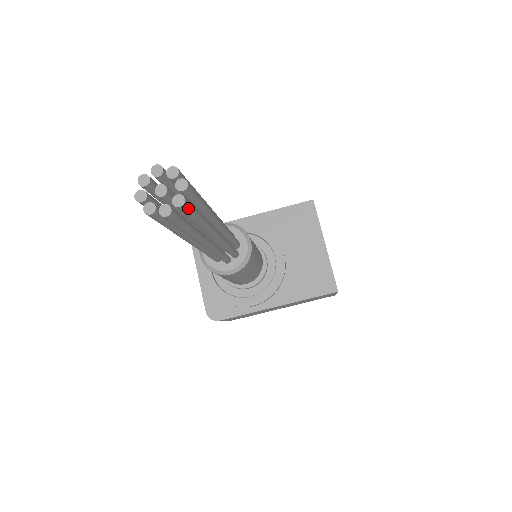
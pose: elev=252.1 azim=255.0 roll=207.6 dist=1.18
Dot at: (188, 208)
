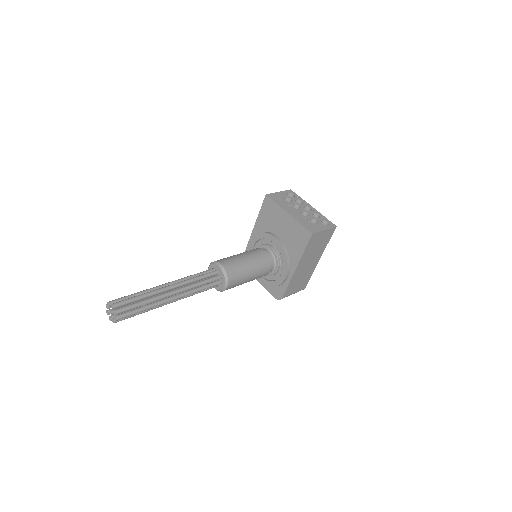
Dot at: (122, 310)
